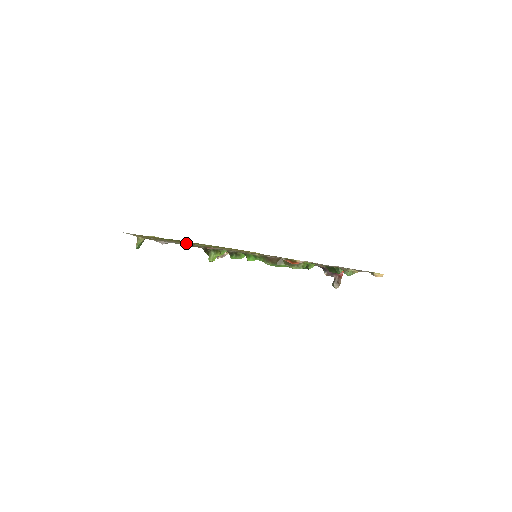
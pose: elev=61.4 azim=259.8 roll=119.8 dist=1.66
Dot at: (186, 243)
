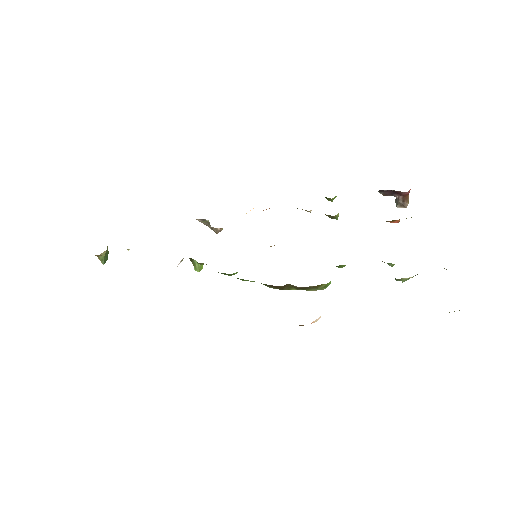
Dot at: occluded
